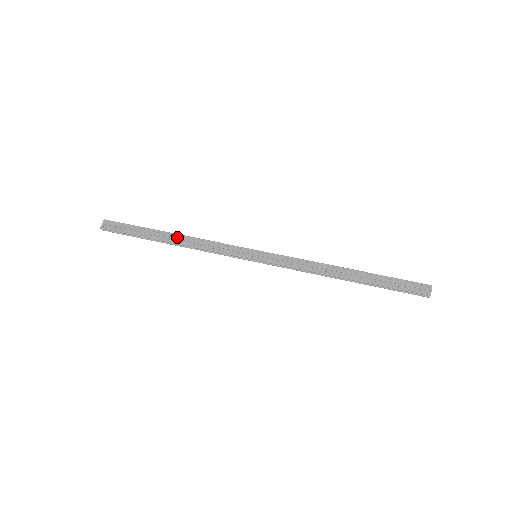
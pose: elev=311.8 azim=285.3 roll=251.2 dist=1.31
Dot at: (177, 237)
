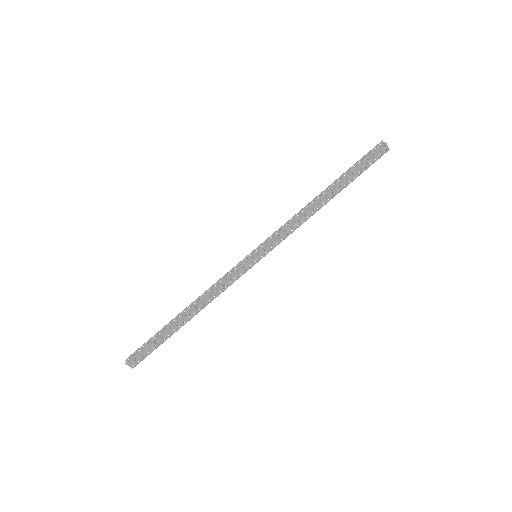
Dot at: (192, 311)
